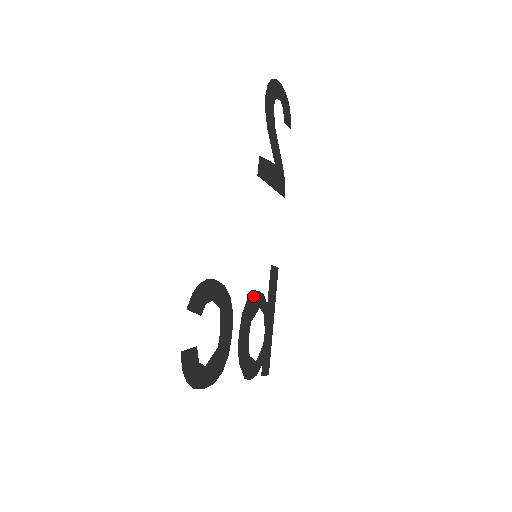
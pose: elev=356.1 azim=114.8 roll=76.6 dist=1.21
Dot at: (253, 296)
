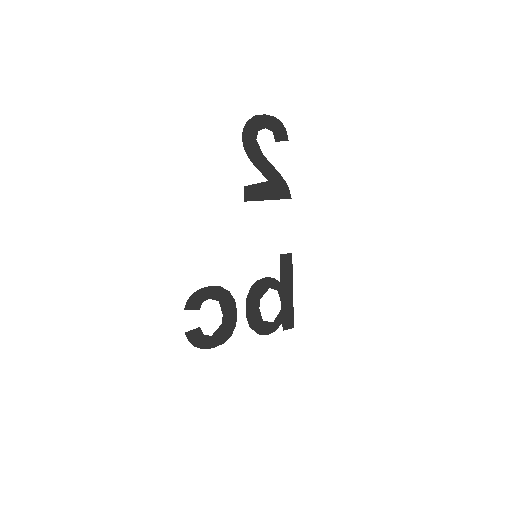
Dot at: (259, 283)
